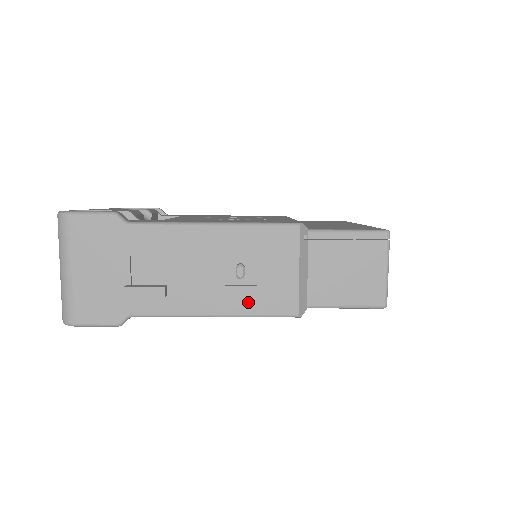
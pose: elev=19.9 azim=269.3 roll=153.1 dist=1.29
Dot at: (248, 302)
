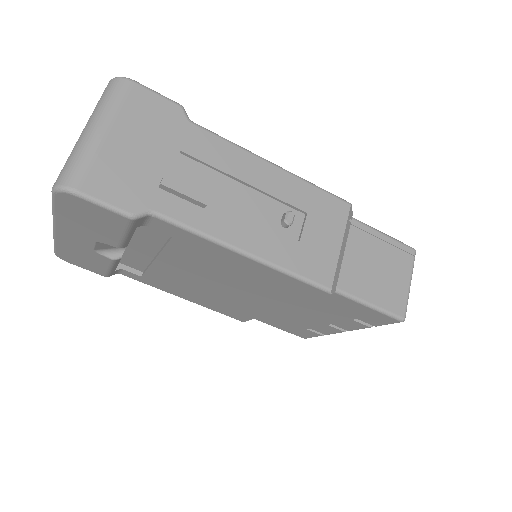
Dot at: (286, 254)
